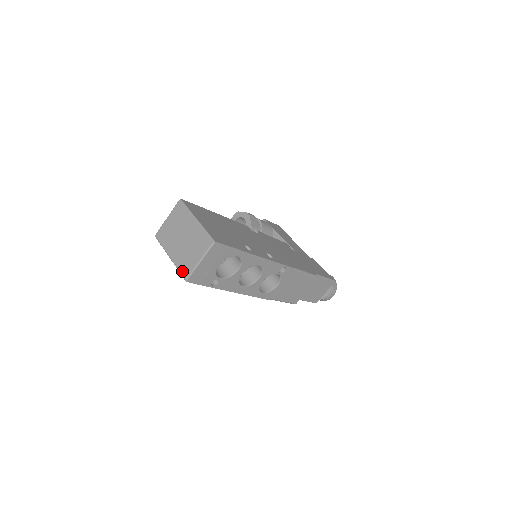
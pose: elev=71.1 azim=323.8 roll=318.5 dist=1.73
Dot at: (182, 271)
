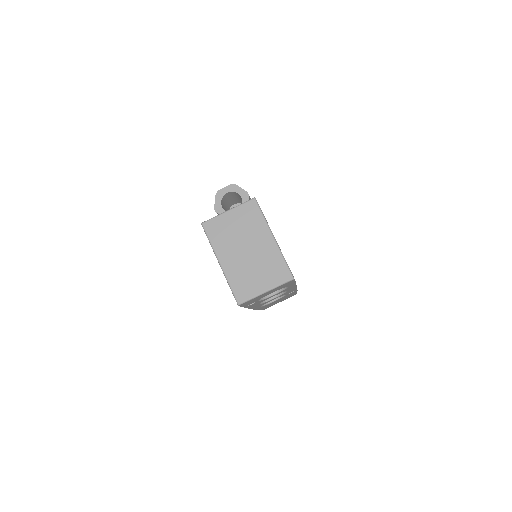
Dot at: (236, 291)
